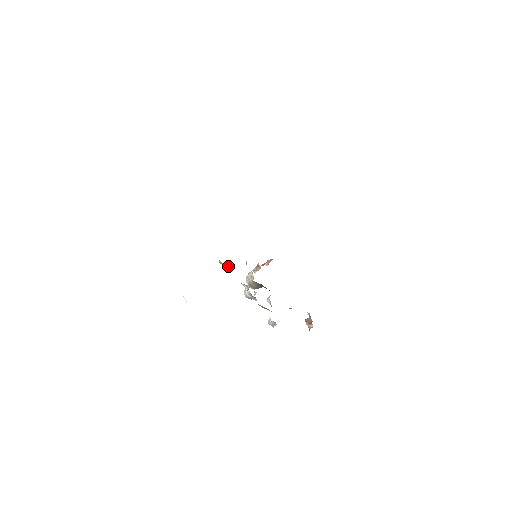
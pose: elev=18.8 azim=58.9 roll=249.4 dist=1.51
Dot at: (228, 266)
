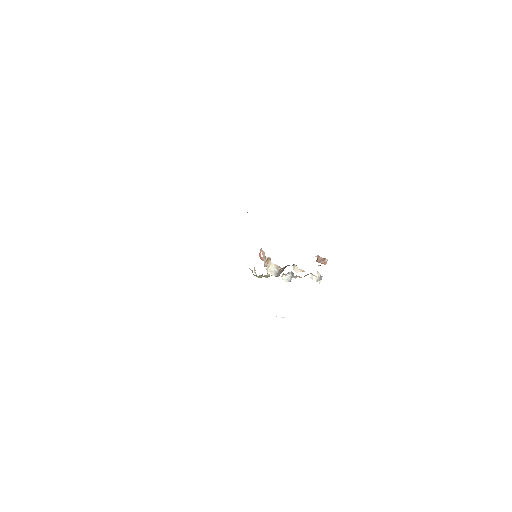
Dot at: occluded
